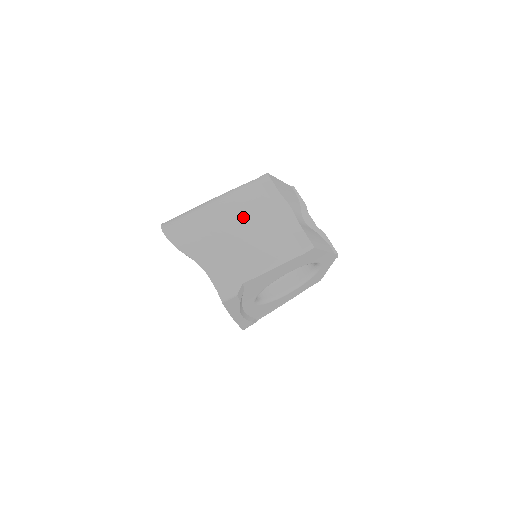
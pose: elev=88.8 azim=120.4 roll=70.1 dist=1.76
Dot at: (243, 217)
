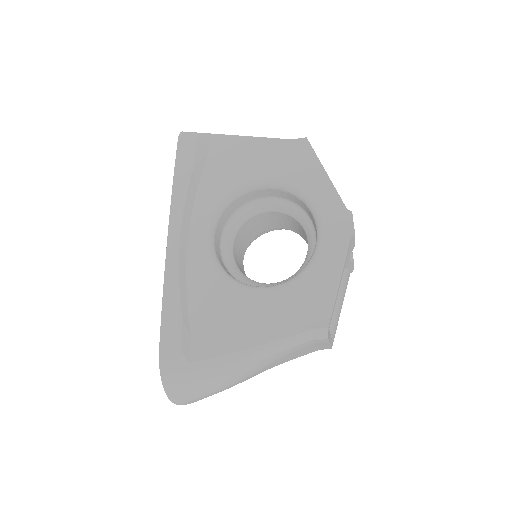
Dot at: occluded
